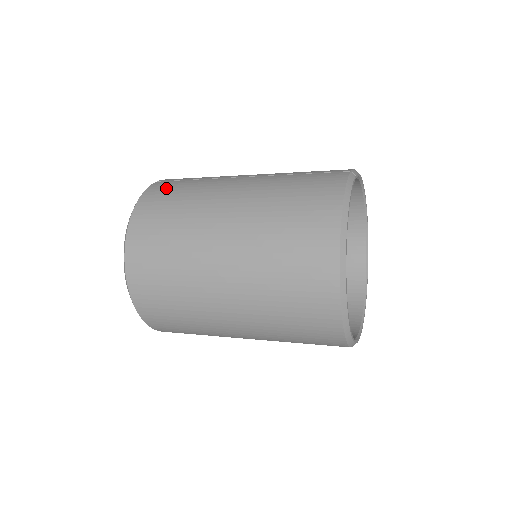
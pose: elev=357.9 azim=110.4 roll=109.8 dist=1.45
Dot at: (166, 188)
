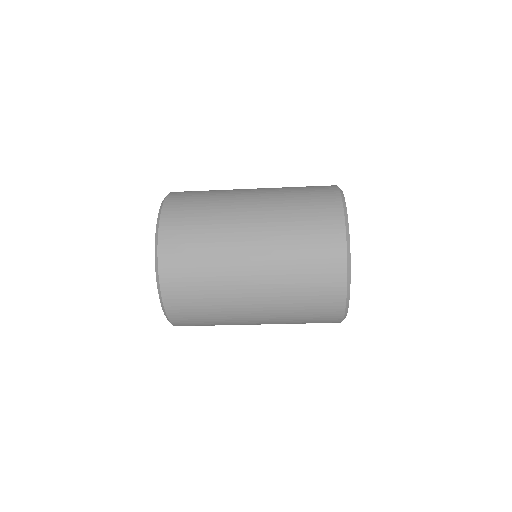
Dot at: occluded
